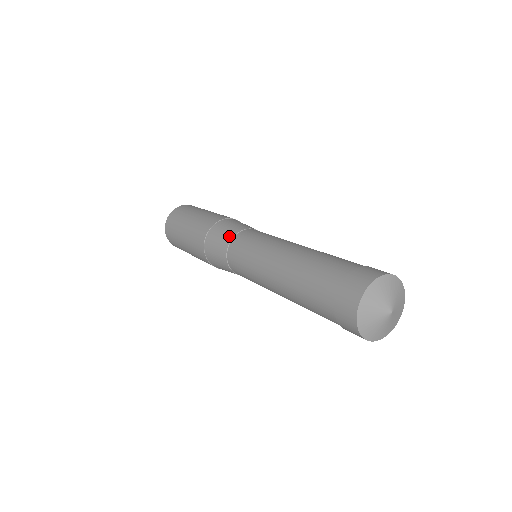
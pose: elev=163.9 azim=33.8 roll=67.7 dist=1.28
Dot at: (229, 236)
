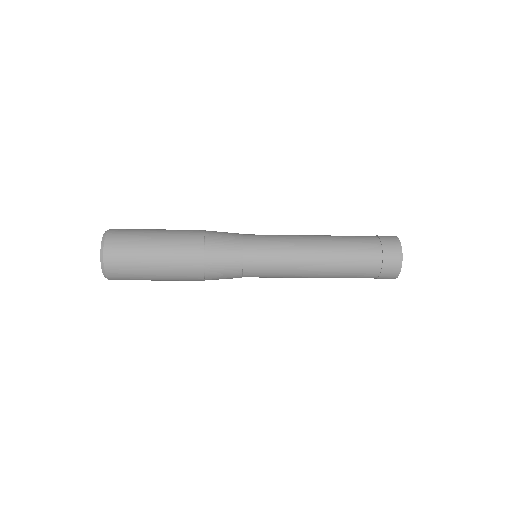
Dot at: (237, 242)
